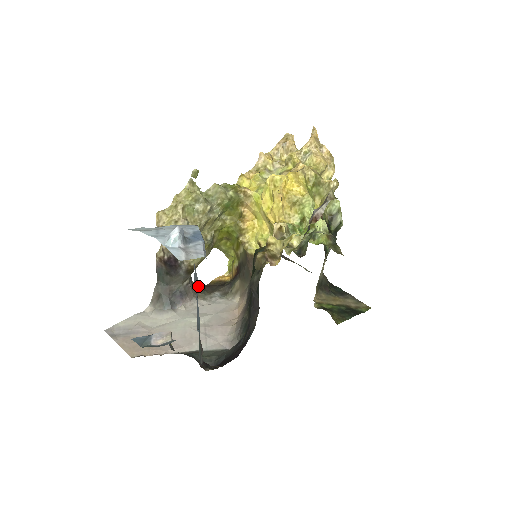
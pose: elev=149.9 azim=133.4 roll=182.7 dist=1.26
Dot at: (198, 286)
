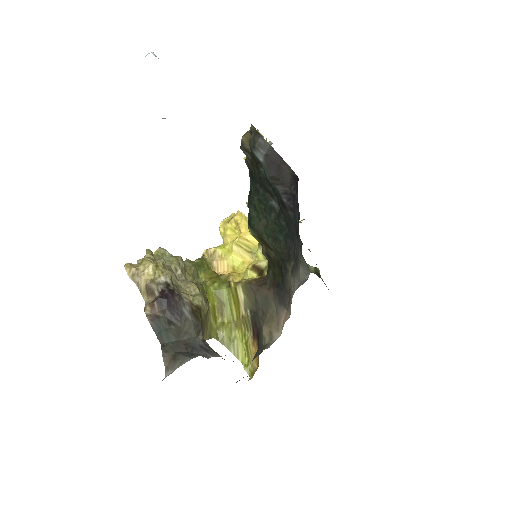
Dot at: occluded
